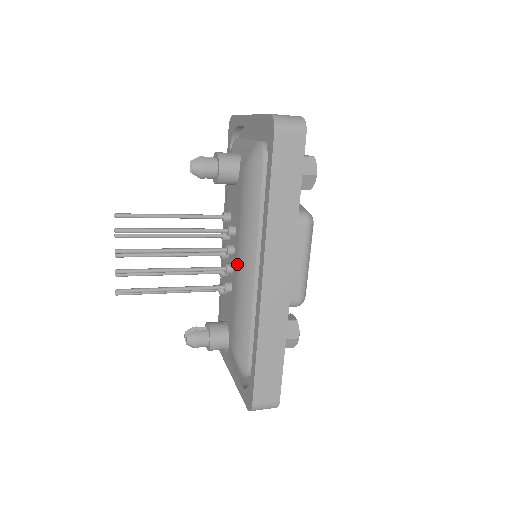
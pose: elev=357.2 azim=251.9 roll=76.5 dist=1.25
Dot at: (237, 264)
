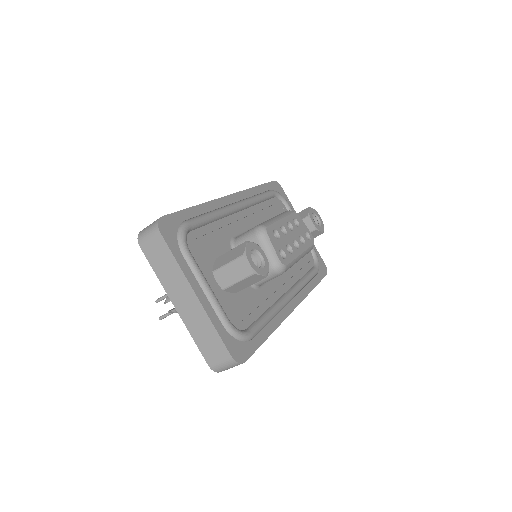
Dot at: occluded
